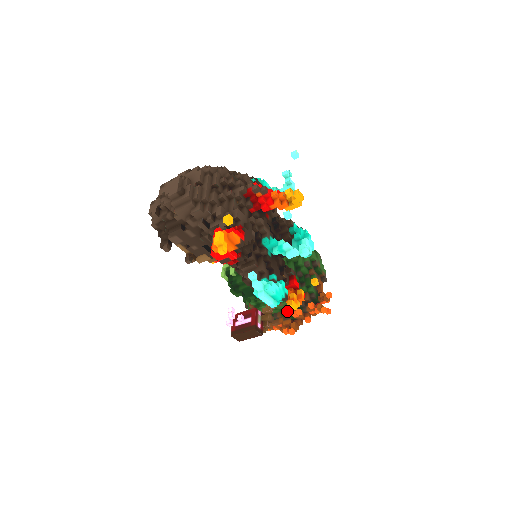
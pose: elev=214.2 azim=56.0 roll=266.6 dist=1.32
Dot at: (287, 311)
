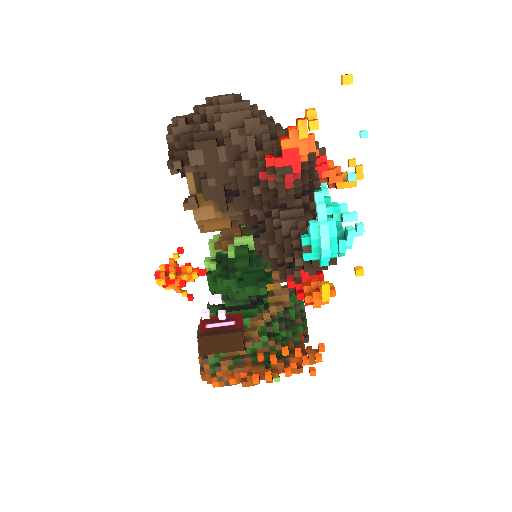
Dot at: (261, 353)
